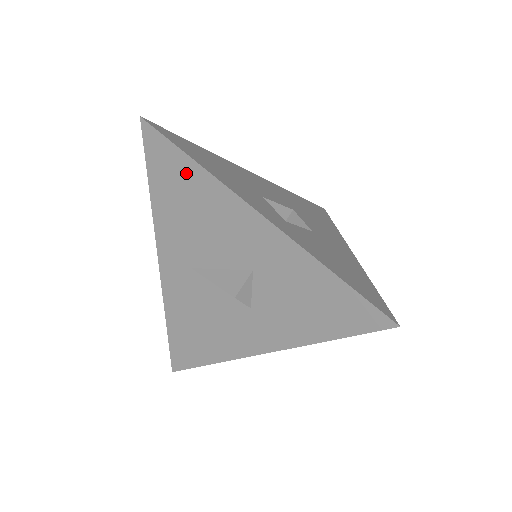
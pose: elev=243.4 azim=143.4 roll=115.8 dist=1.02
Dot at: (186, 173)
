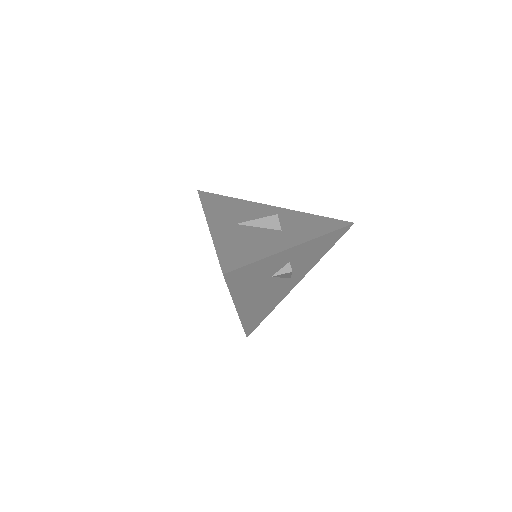
Dot at: (228, 200)
